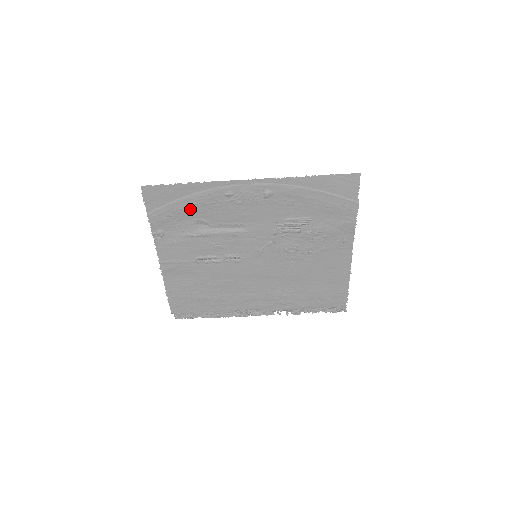
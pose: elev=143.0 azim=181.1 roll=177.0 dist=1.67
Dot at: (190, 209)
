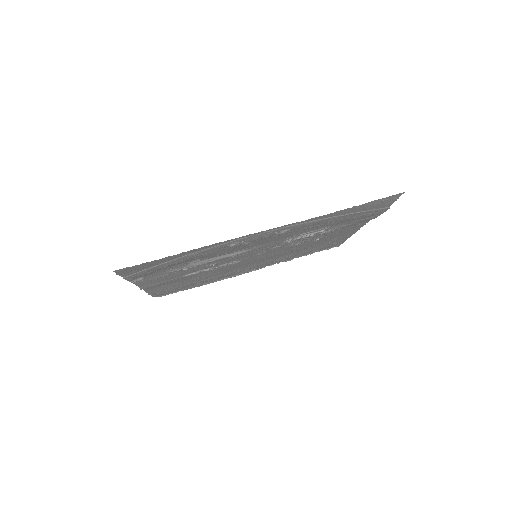
Dot at: (181, 261)
